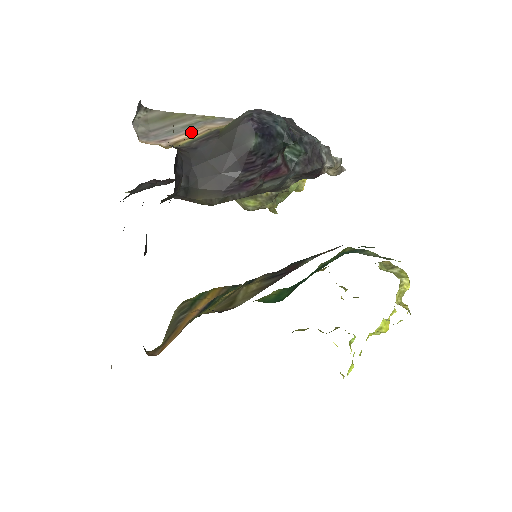
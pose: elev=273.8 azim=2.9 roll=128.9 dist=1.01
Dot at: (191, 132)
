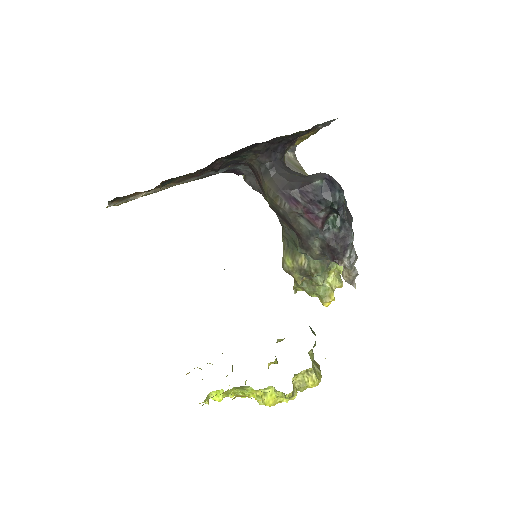
Dot at: occluded
